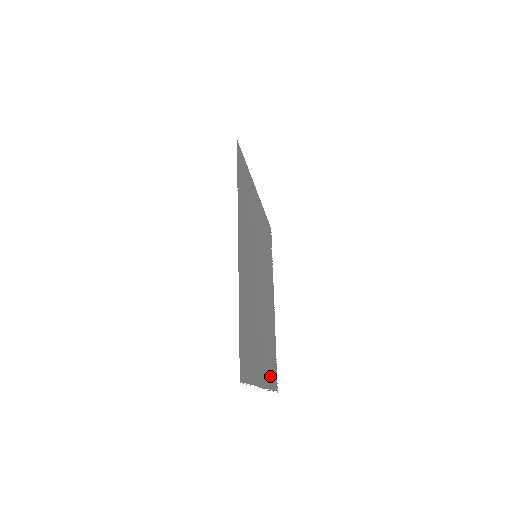
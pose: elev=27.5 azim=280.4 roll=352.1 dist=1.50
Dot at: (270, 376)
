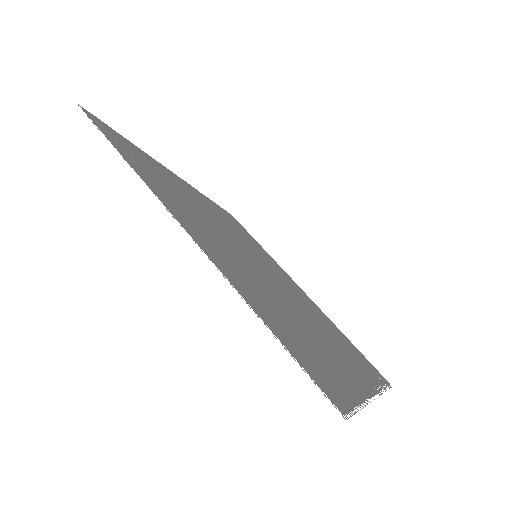
Dot at: (264, 312)
